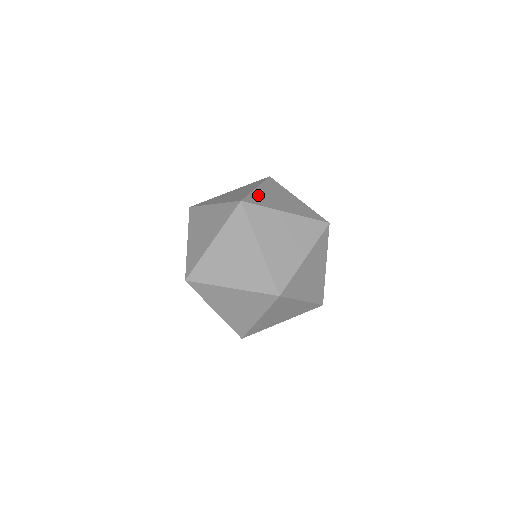
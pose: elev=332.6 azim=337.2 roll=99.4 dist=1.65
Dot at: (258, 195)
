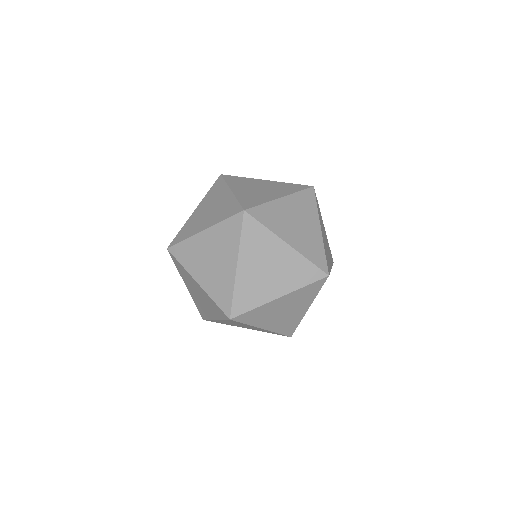
Dot at: (244, 197)
